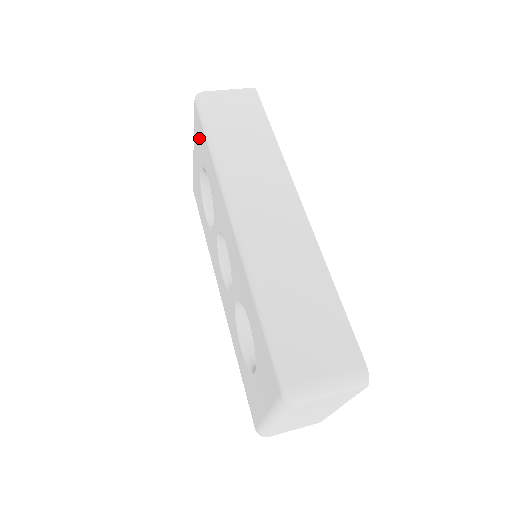
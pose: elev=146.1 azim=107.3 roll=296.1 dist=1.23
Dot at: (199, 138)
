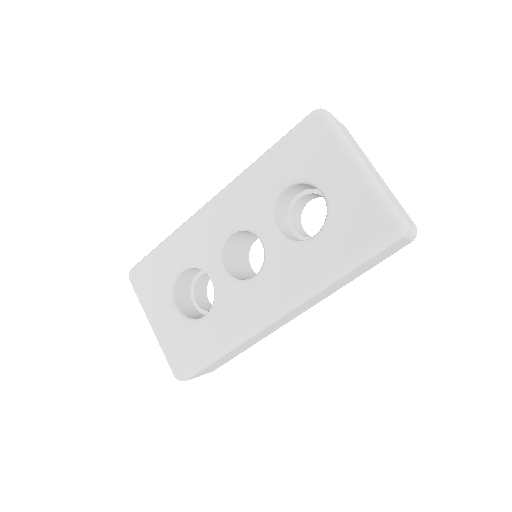
Dot at: (151, 280)
